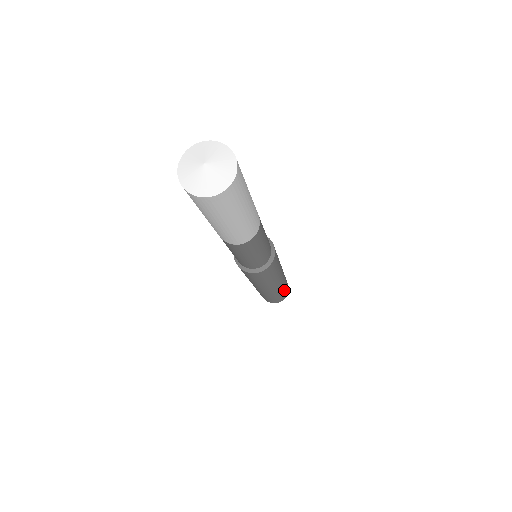
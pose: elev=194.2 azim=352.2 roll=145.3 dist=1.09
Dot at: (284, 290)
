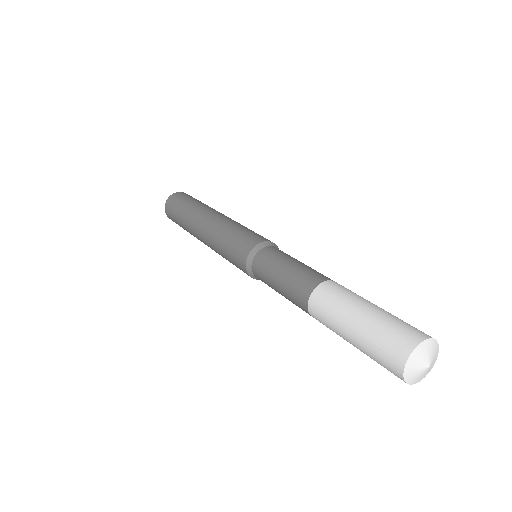
Dot at: occluded
